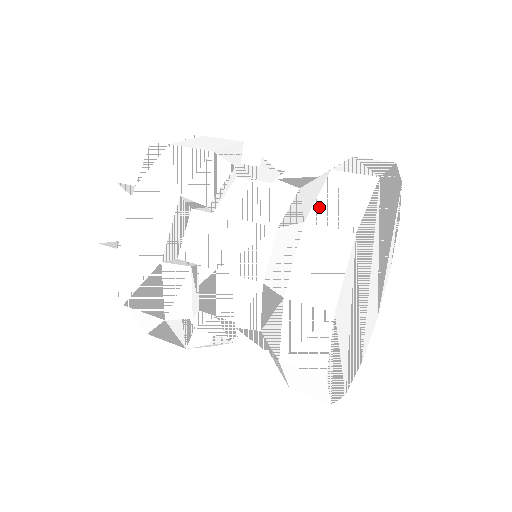
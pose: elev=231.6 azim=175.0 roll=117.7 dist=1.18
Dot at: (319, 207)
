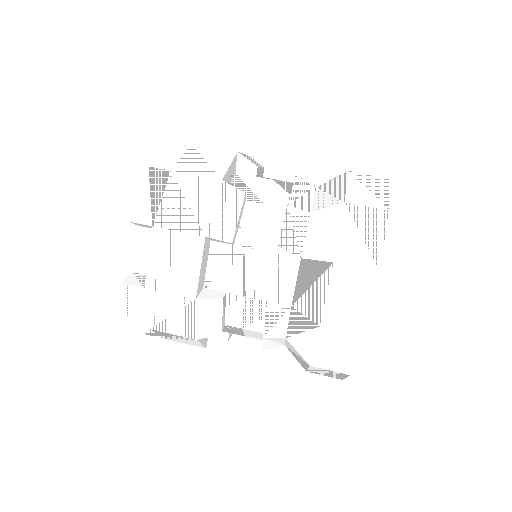
Dot at: (343, 245)
